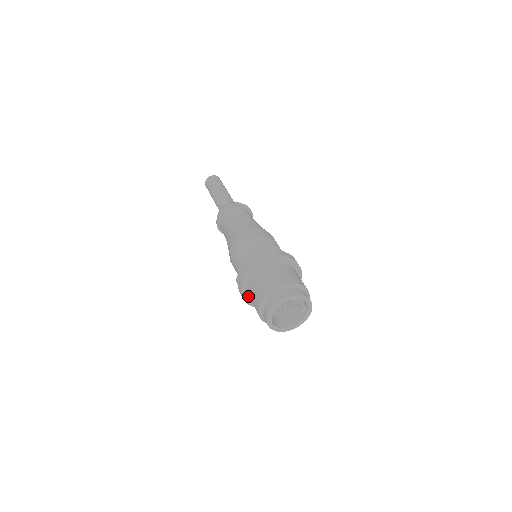
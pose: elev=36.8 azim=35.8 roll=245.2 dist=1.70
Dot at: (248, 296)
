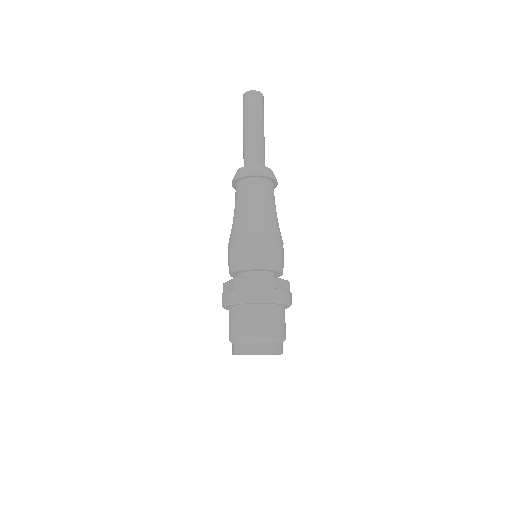
Dot at: occluded
